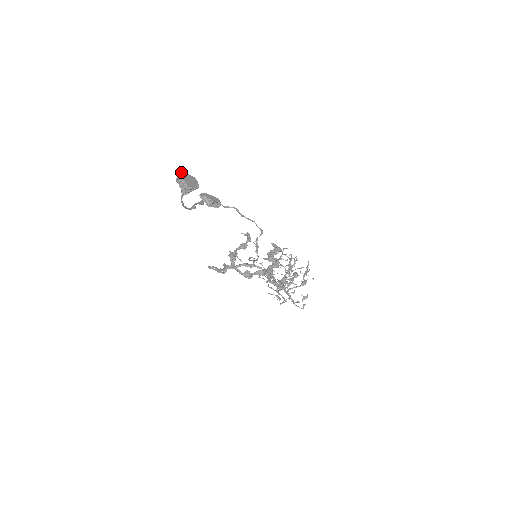
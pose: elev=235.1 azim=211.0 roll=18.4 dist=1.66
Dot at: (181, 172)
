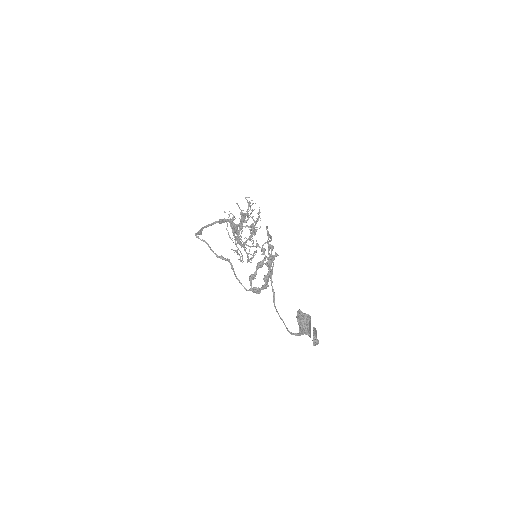
Dot at: (309, 323)
